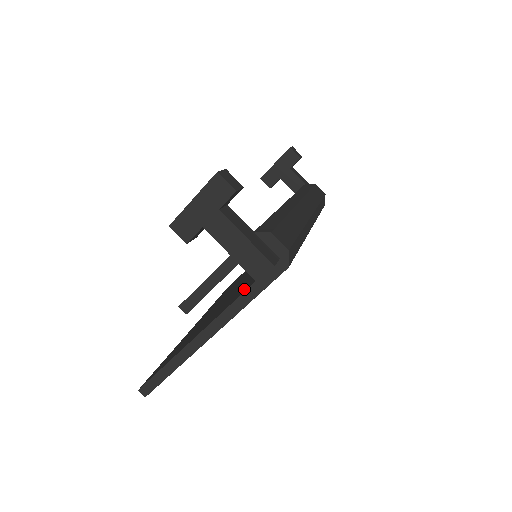
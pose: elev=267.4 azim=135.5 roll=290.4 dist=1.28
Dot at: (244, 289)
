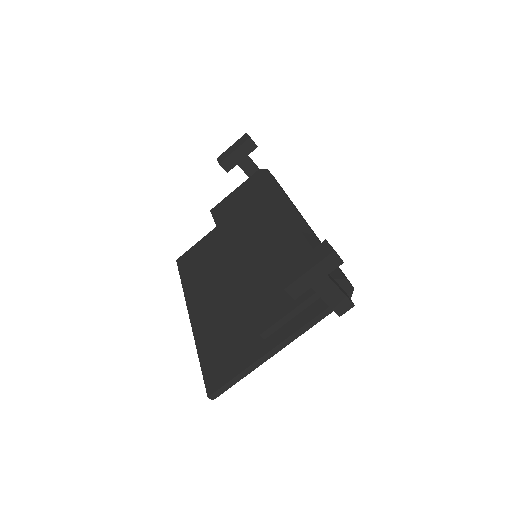
Dot at: (304, 311)
